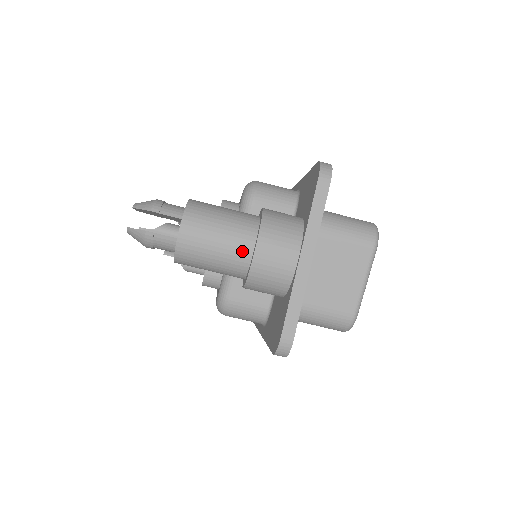
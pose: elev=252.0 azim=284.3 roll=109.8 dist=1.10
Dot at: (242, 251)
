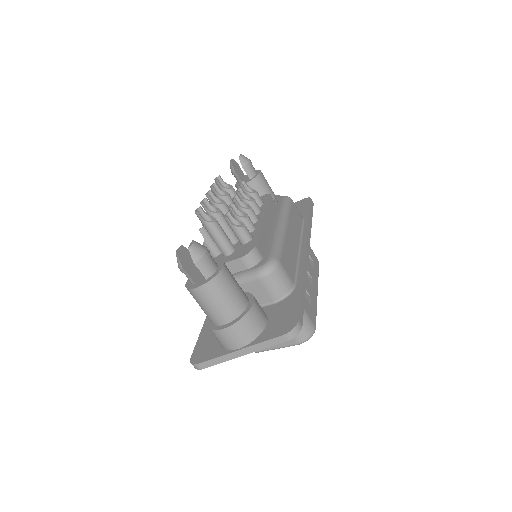
Dot at: (218, 320)
